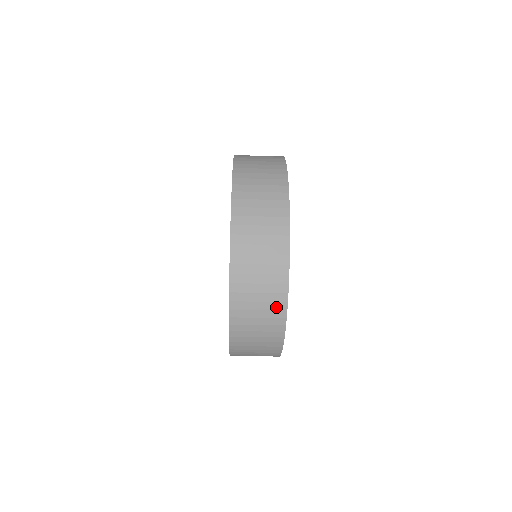
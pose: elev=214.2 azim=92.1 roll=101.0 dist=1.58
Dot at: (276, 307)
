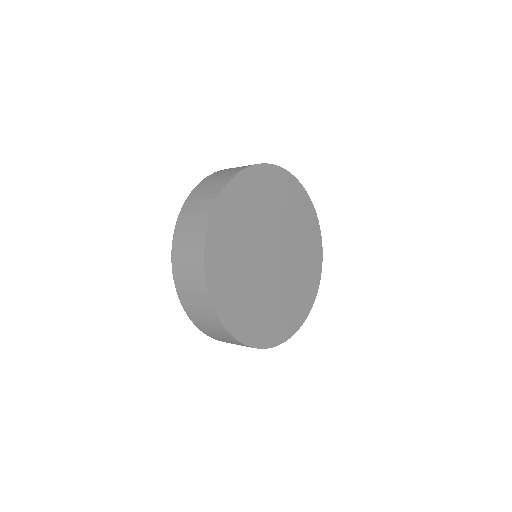
Dot at: (203, 298)
